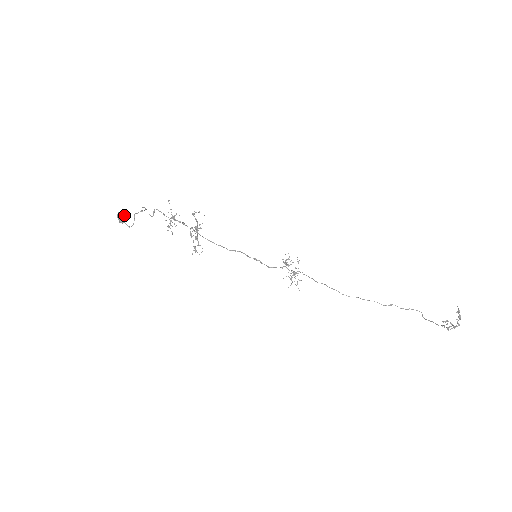
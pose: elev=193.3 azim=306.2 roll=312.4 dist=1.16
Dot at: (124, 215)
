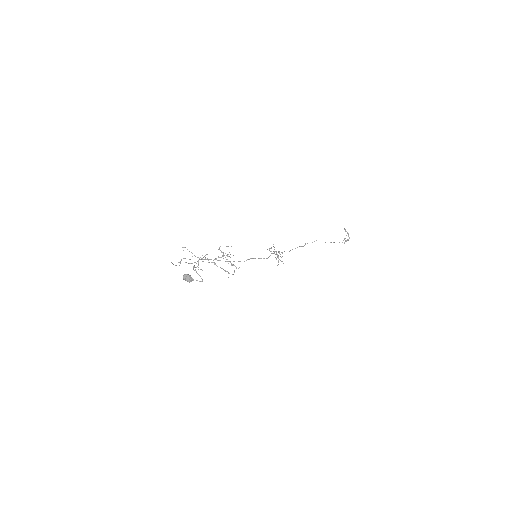
Dot at: (190, 275)
